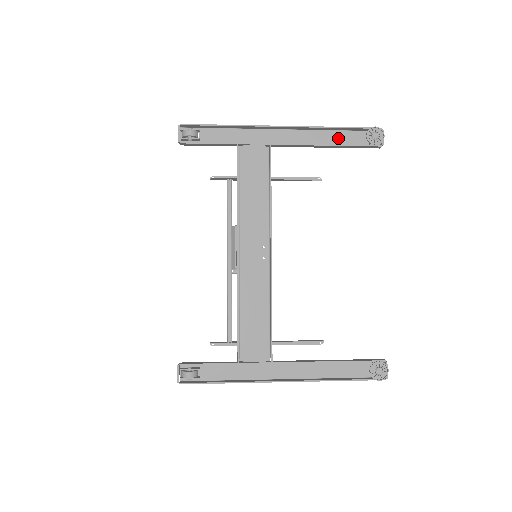
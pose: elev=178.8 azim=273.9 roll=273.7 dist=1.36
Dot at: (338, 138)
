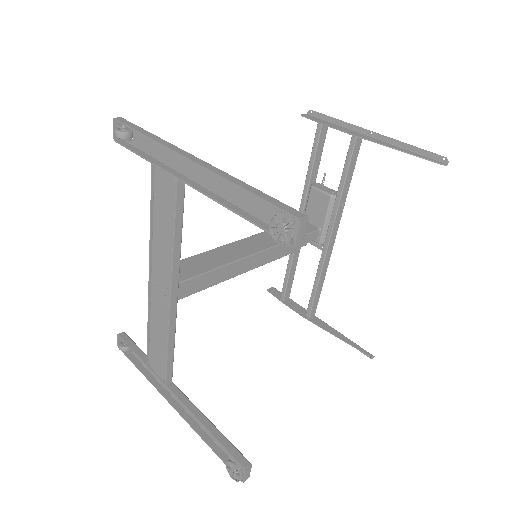
Dot at: (252, 201)
